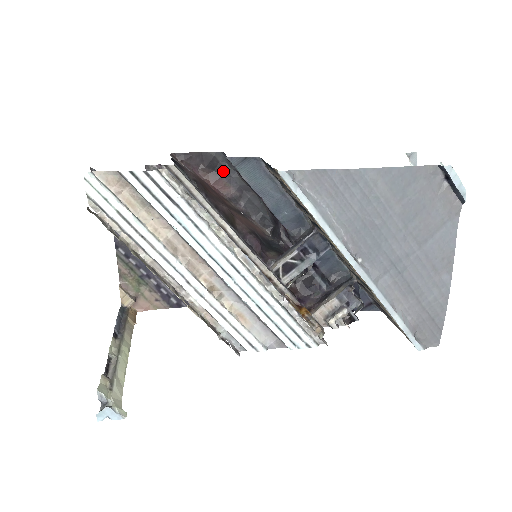
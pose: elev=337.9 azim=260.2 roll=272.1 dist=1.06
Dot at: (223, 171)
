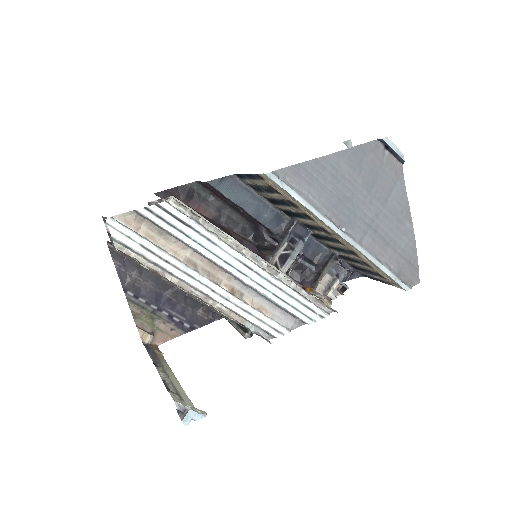
Dot at: (200, 198)
